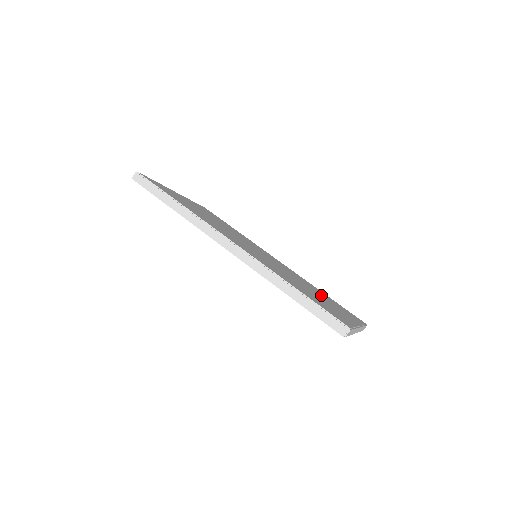
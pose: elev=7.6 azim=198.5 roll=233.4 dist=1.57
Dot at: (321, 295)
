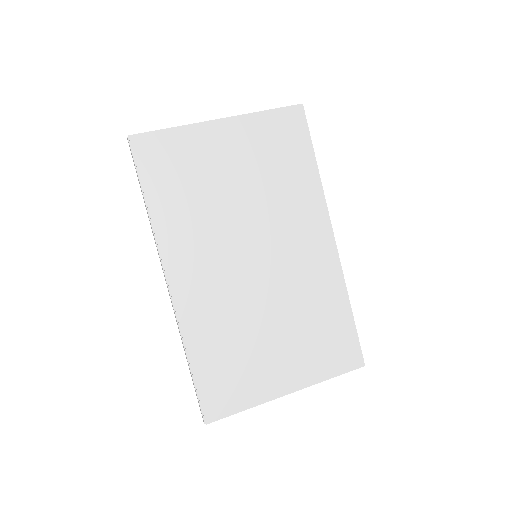
Dot at: (303, 329)
